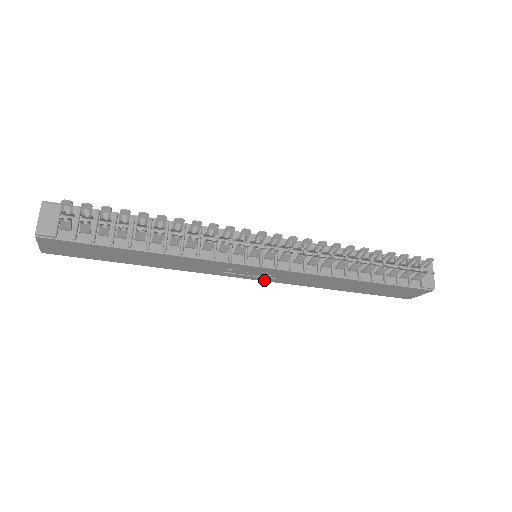
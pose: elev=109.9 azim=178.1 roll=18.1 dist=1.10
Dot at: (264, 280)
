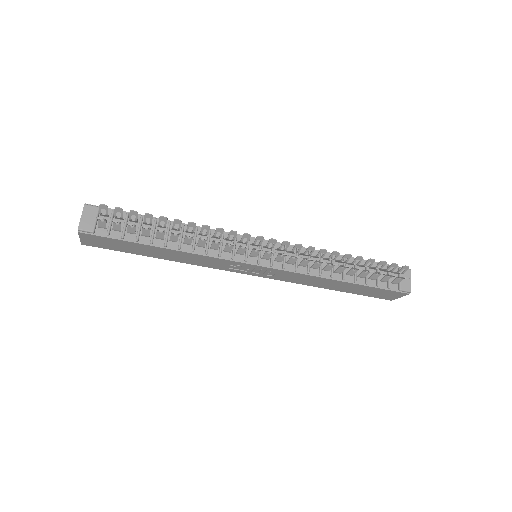
Dot at: (263, 277)
